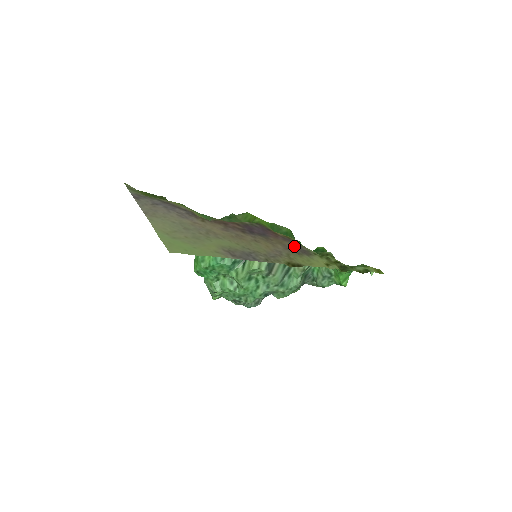
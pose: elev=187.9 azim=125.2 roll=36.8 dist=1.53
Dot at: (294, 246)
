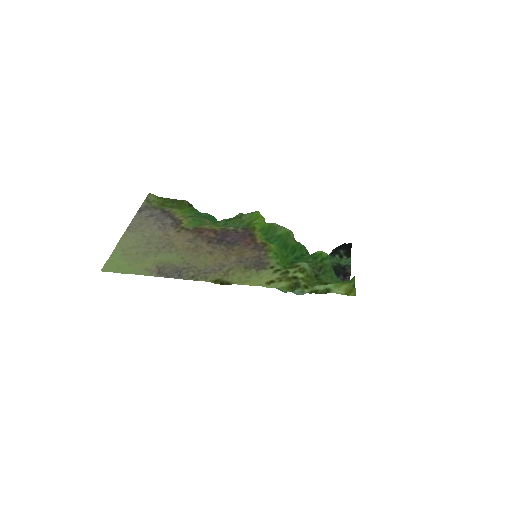
Dot at: (254, 257)
